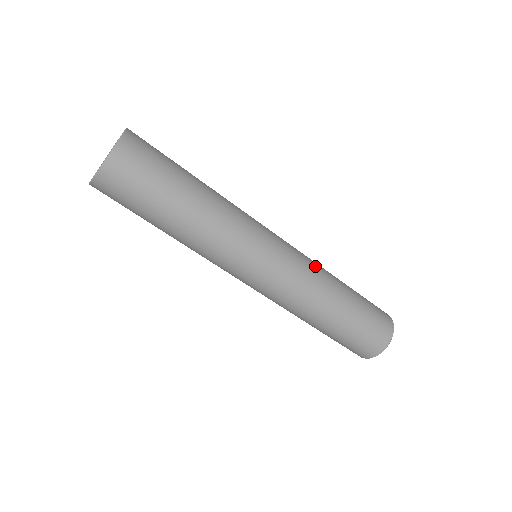
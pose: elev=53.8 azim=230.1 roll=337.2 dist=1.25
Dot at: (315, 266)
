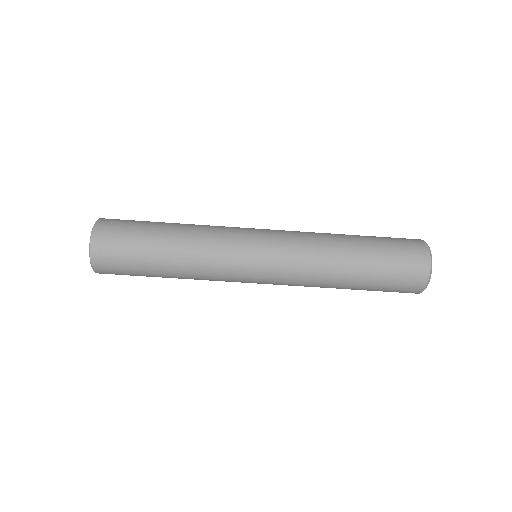
Dot at: (309, 232)
